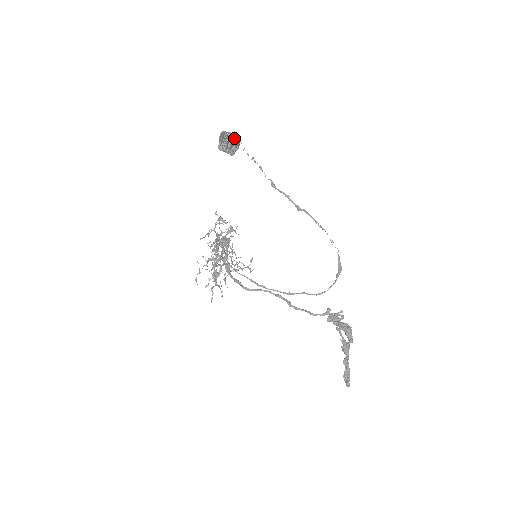
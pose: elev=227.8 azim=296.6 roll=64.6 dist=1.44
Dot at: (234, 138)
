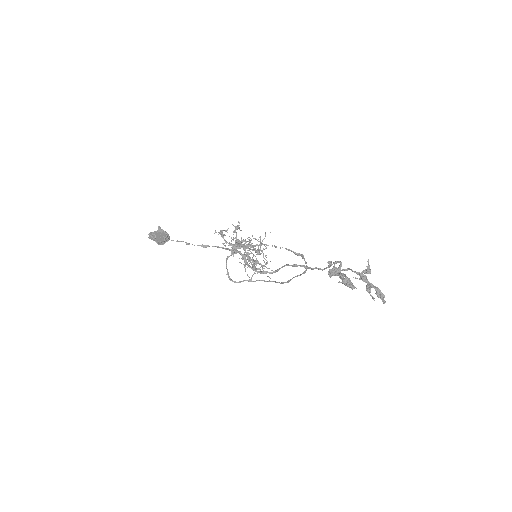
Dot at: (157, 234)
